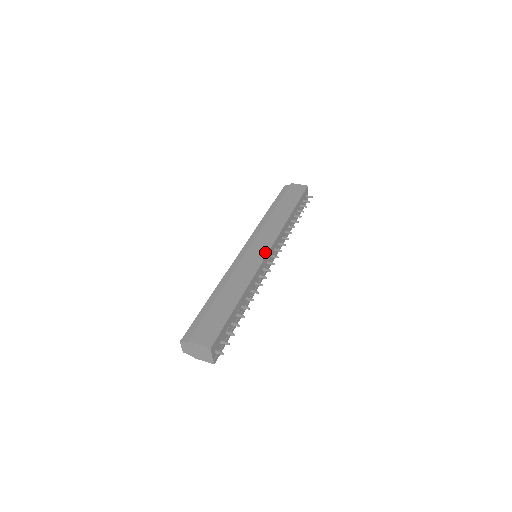
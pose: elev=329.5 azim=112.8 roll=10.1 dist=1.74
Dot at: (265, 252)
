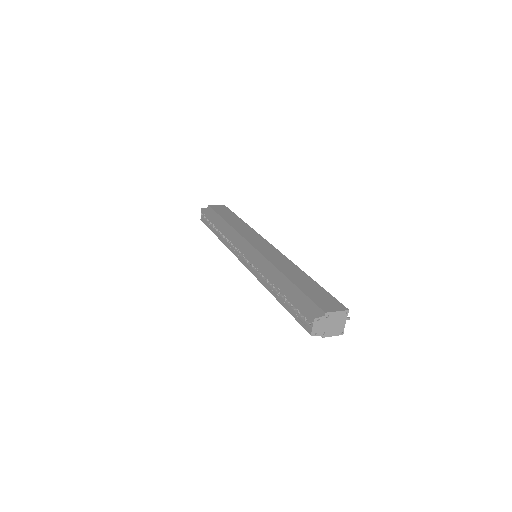
Dot at: (271, 246)
